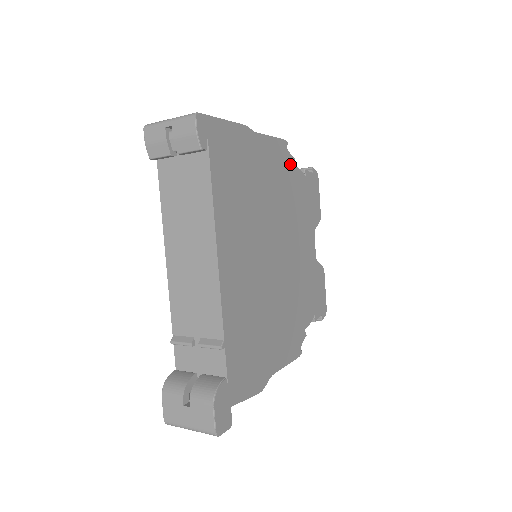
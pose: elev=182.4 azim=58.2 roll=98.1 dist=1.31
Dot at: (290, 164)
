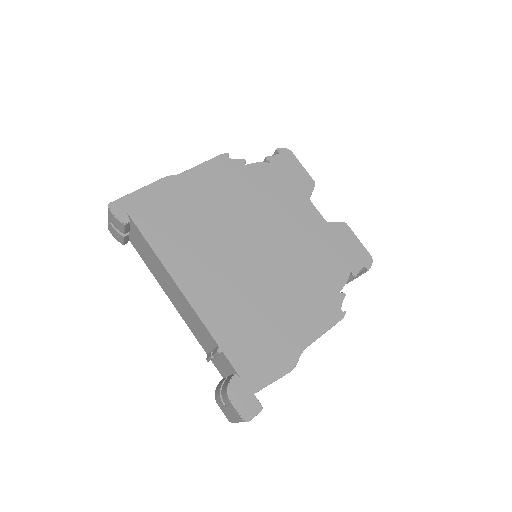
Dot at: (240, 167)
